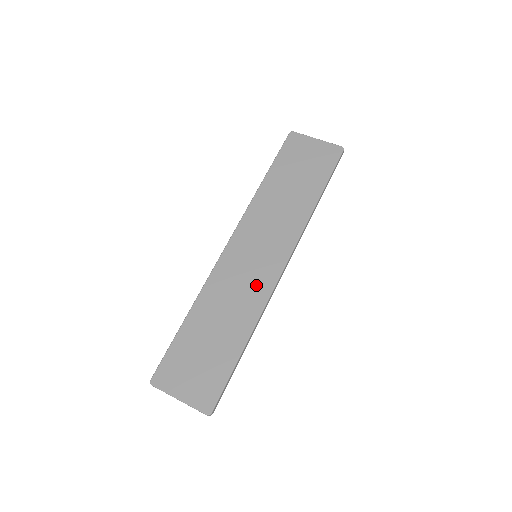
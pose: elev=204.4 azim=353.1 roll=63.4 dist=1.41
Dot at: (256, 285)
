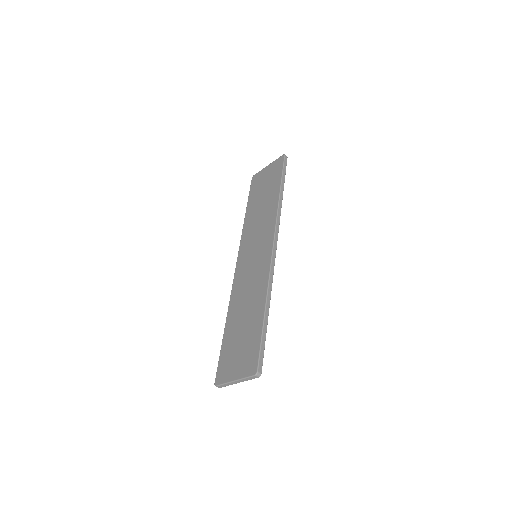
Dot at: (260, 270)
